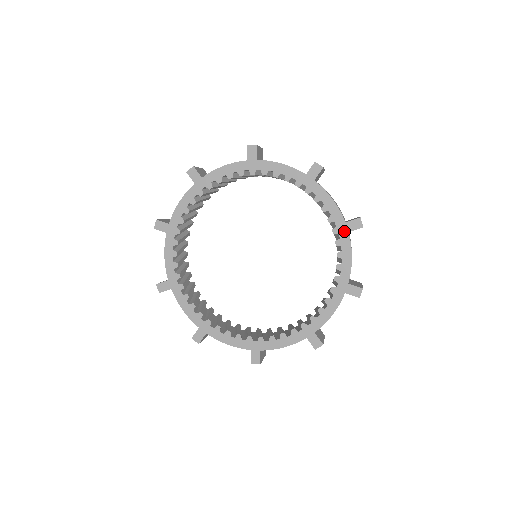
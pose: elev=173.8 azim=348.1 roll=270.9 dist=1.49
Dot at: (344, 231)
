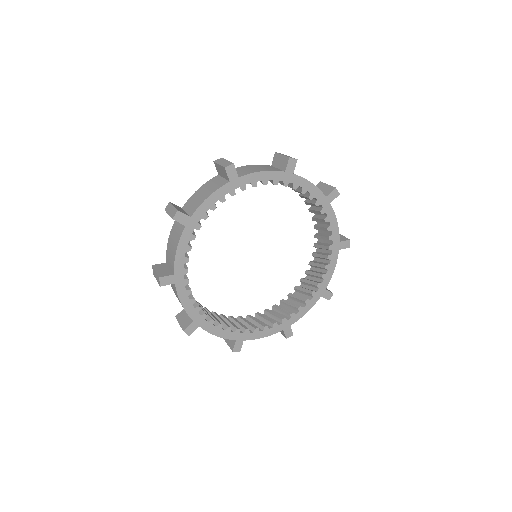
Dot at: (336, 249)
